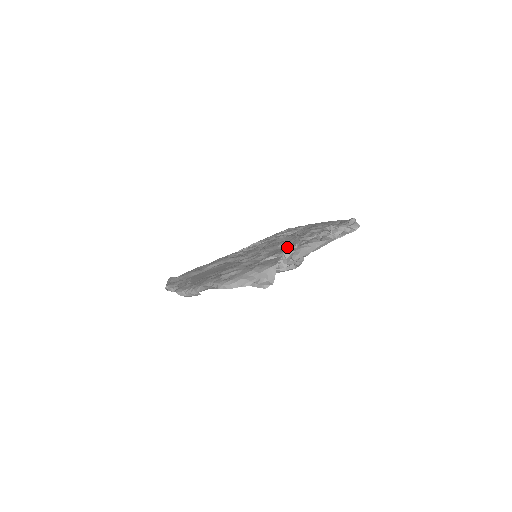
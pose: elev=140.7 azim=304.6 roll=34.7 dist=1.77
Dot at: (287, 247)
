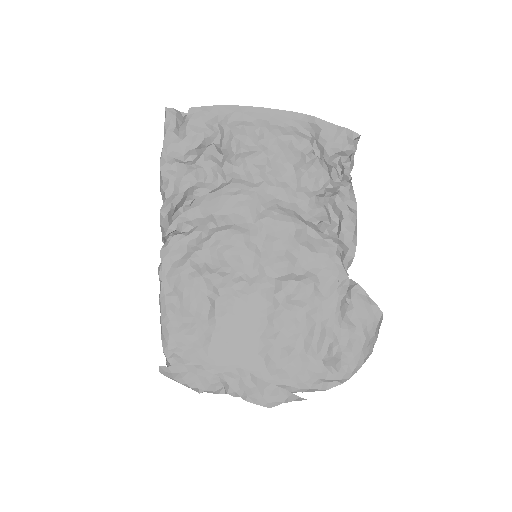
Dot at: (336, 253)
